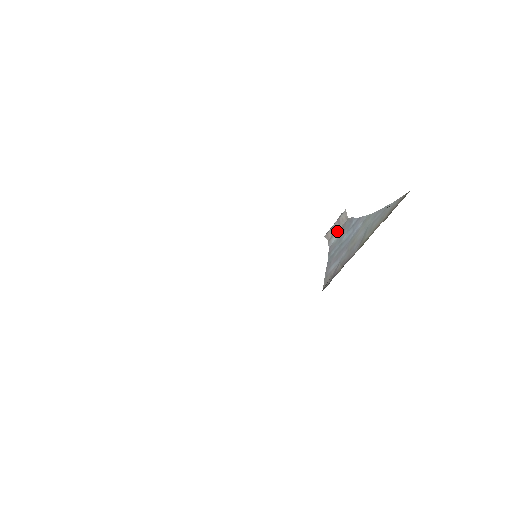
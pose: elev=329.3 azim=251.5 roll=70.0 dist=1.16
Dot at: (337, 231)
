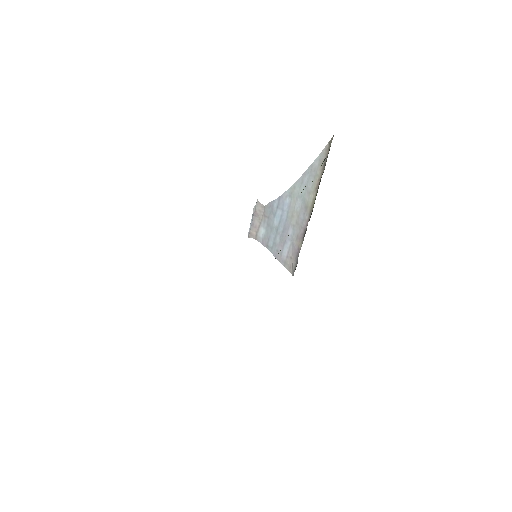
Dot at: (260, 224)
